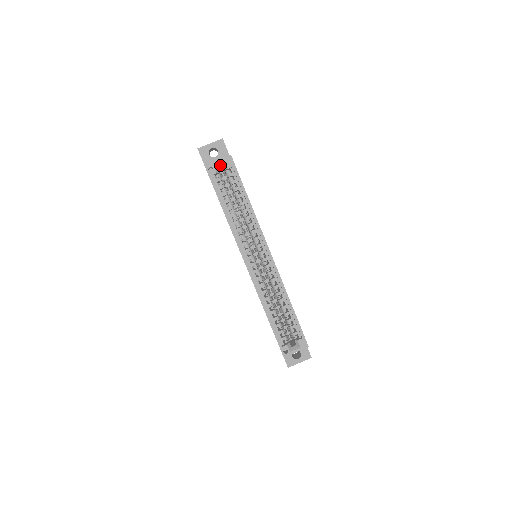
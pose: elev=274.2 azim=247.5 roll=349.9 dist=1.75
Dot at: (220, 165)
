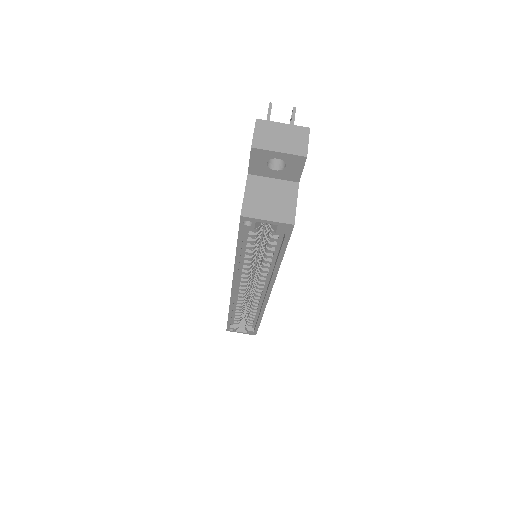
Dot at: (268, 221)
